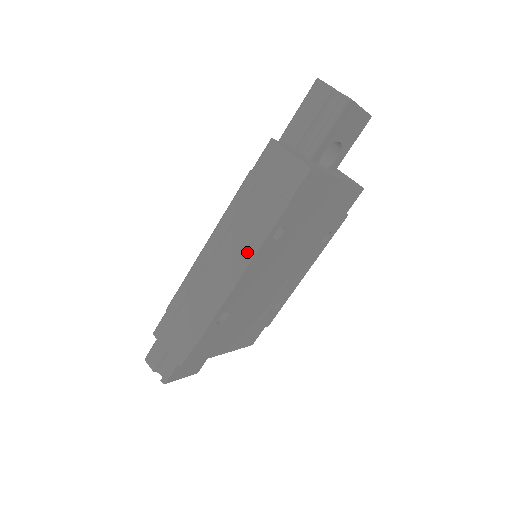
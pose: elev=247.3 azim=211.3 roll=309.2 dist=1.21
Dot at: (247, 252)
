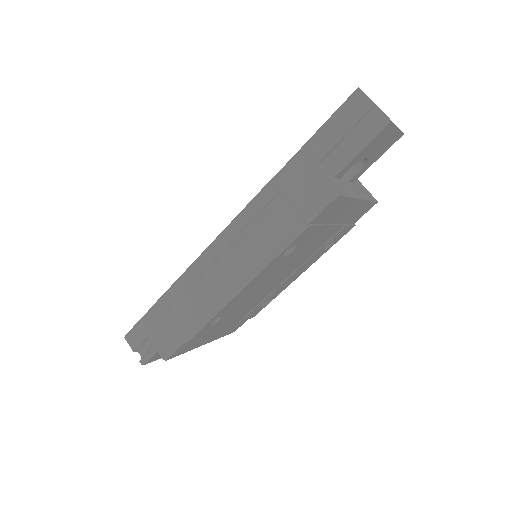
Dot at: (254, 266)
